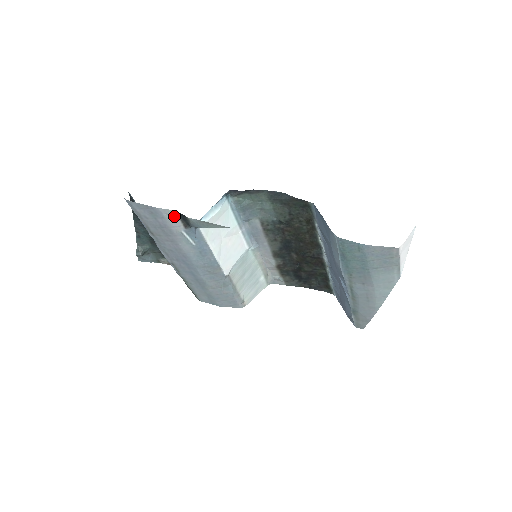
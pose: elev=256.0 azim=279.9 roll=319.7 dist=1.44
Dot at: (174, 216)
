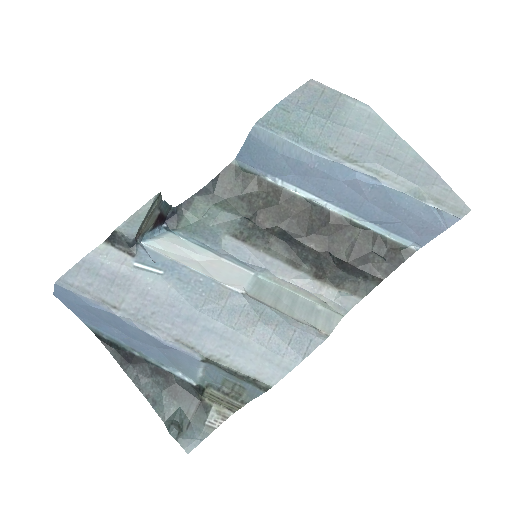
Dot at: (110, 251)
